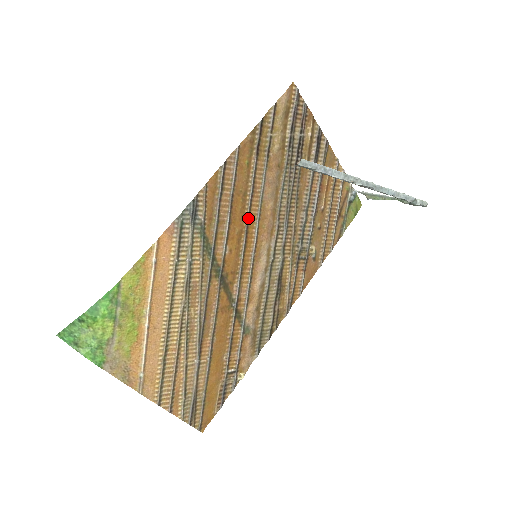
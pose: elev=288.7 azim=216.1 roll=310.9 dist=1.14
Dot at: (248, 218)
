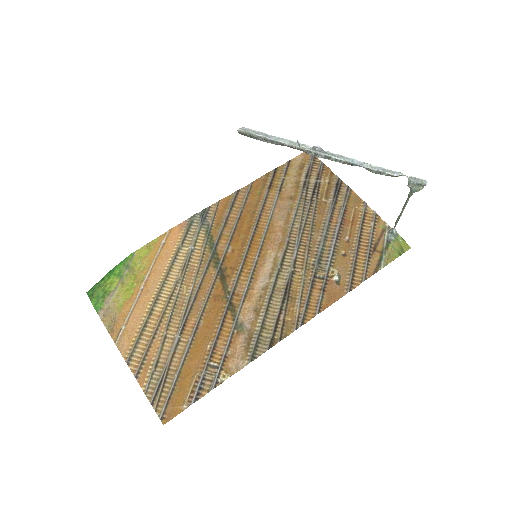
Dot at: (255, 229)
